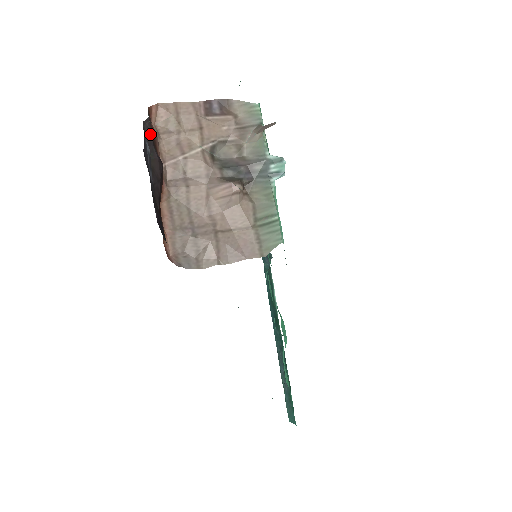
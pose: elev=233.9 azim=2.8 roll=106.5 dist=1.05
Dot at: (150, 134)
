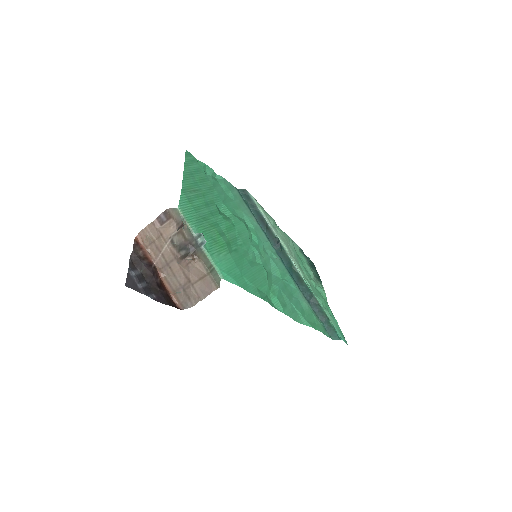
Dot at: (137, 258)
